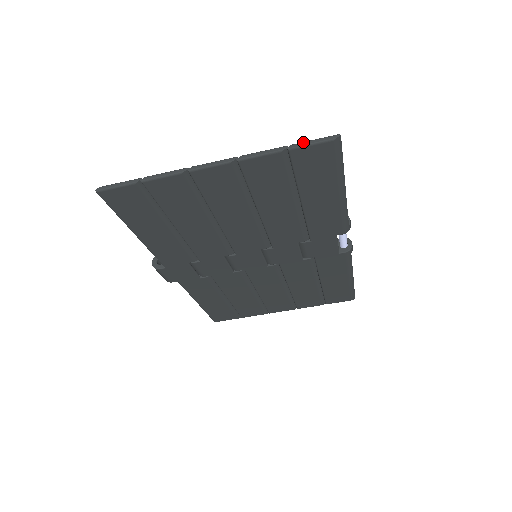
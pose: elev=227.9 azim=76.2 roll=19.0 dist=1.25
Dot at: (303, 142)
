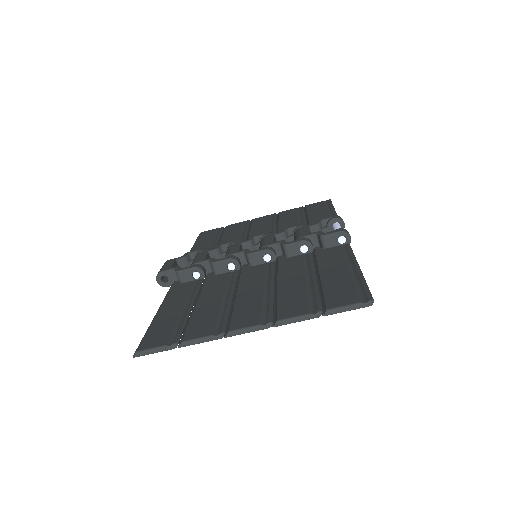
Dot at: (337, 310)
